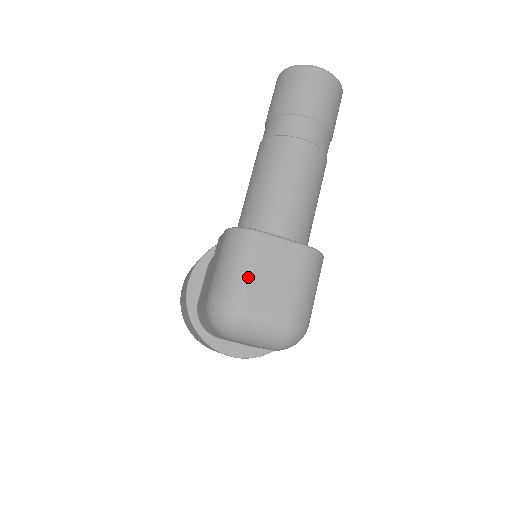
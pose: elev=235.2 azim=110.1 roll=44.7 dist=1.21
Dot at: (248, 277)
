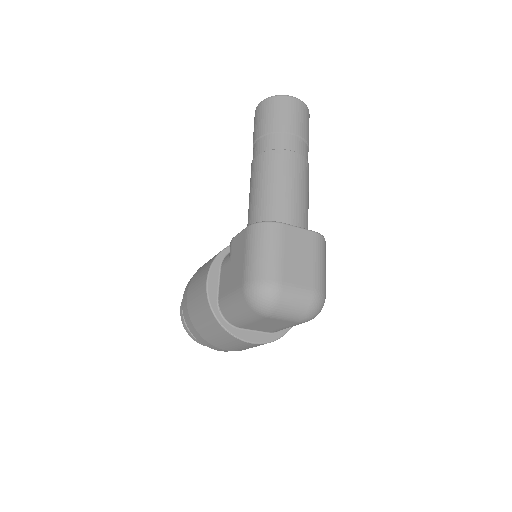
Dot at: (279, 259)
